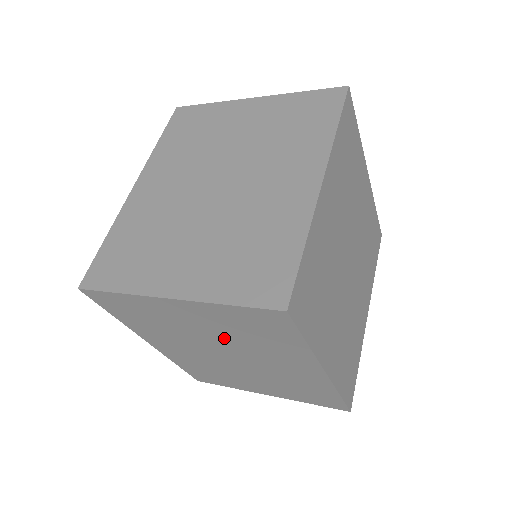
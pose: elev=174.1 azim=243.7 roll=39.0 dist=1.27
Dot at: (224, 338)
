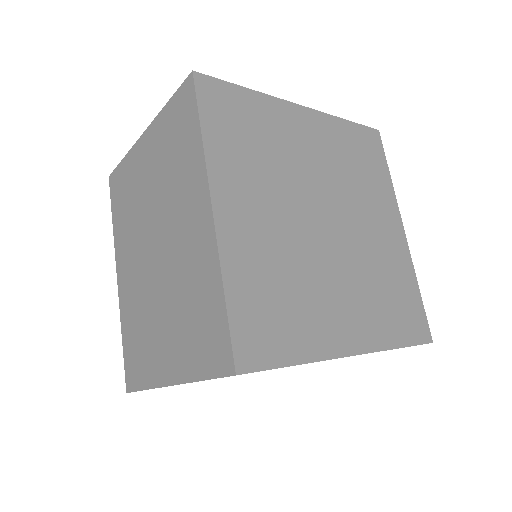
Dot at: occluded
